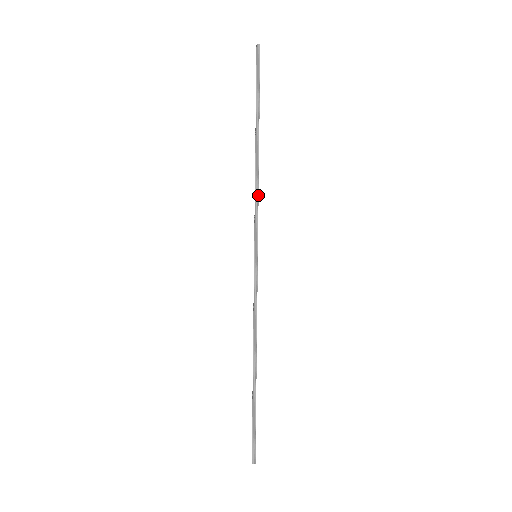
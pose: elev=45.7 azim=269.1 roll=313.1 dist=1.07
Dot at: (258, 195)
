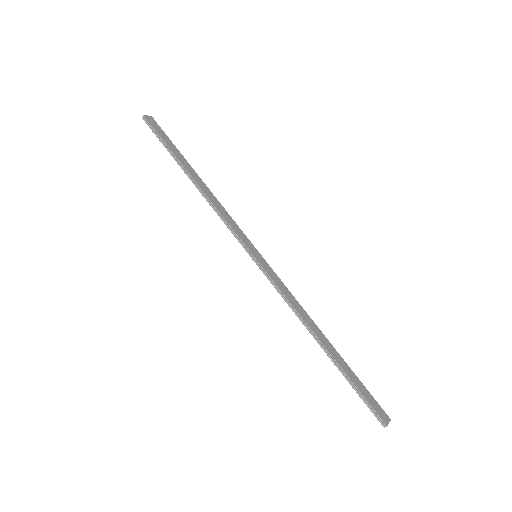
Dot at: (219, 213)
